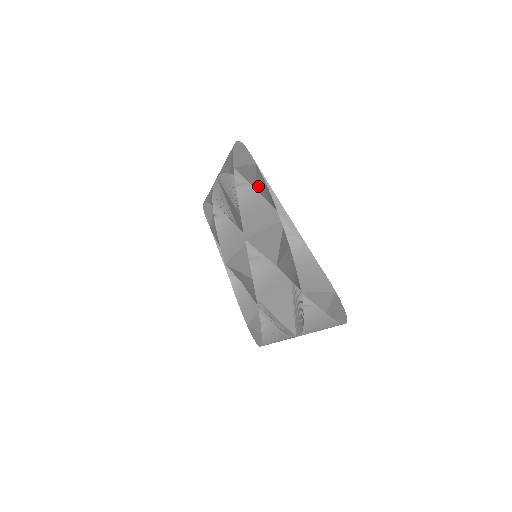
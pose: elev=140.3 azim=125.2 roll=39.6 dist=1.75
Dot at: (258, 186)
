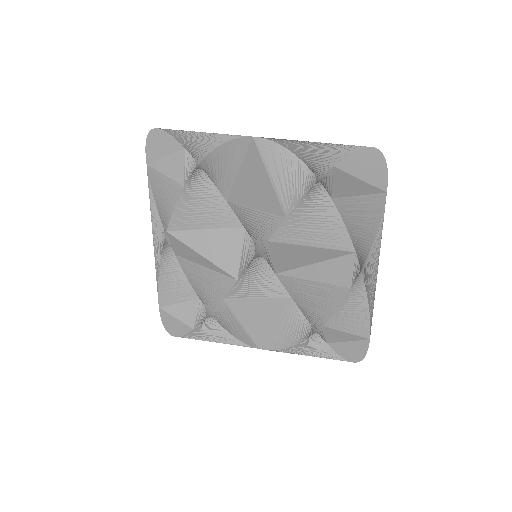
Dot at: (346, 202)
